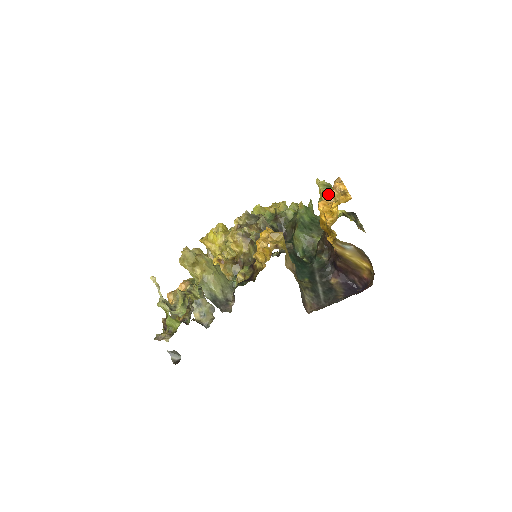
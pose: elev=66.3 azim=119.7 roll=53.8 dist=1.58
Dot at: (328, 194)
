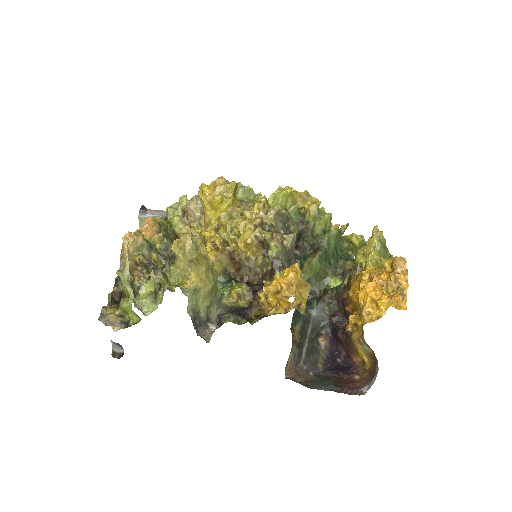
Dot at: (378, 256)
